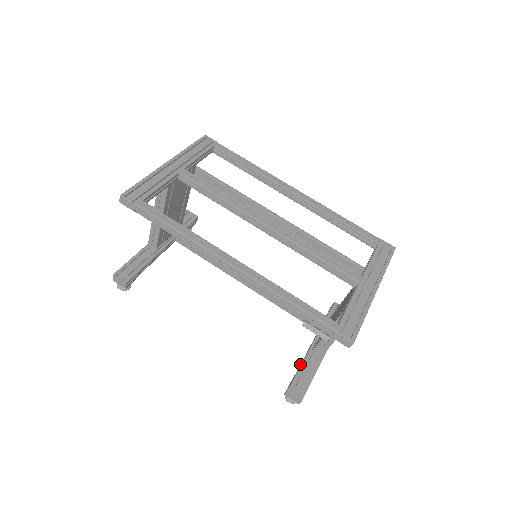
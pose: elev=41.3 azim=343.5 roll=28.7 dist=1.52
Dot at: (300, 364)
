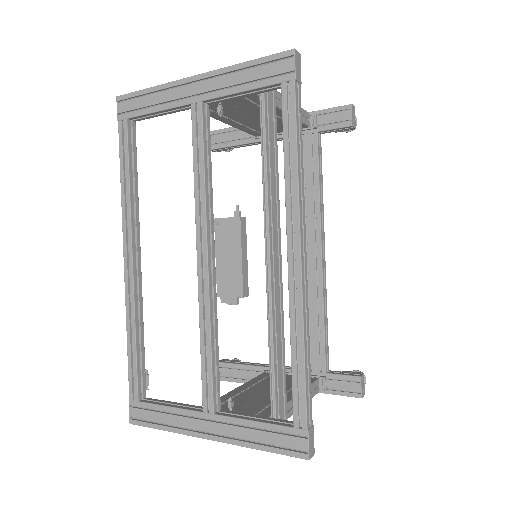
Dot at: (256, 363)
